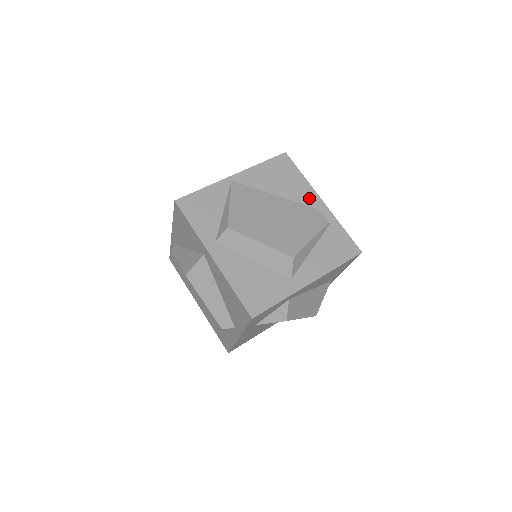
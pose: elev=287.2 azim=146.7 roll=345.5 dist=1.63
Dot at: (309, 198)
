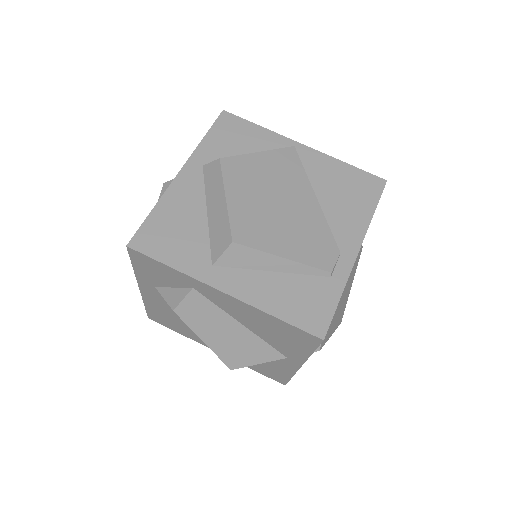
Dot at: (347, 235)
